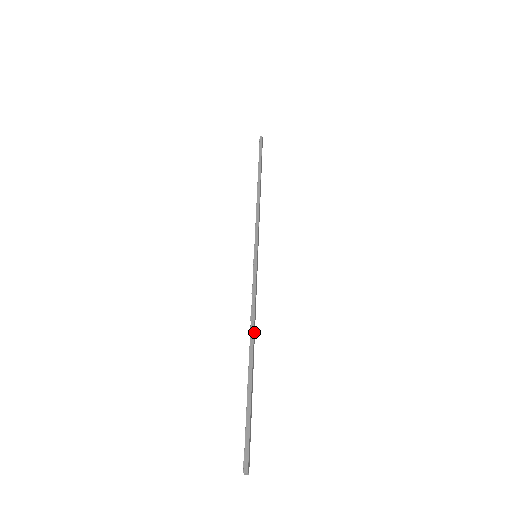
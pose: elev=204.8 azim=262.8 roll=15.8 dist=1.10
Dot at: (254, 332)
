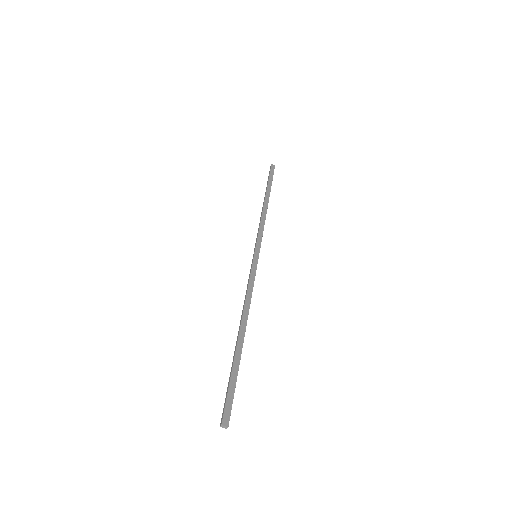
Dot at: (245, 314)
